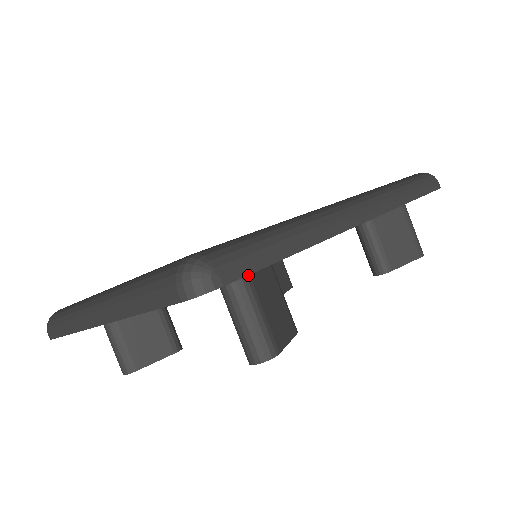
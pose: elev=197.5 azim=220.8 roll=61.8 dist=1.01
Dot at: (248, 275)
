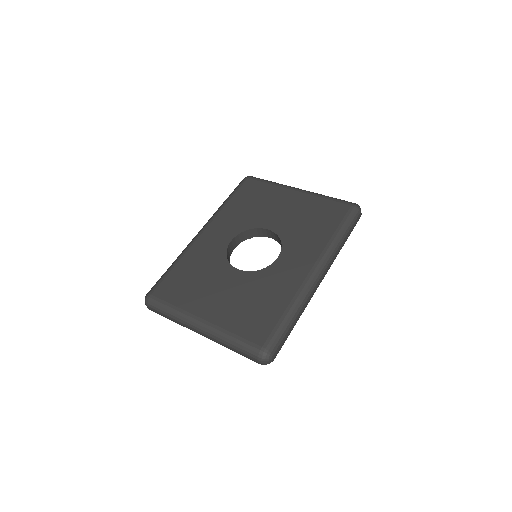
Dot at: occluded
